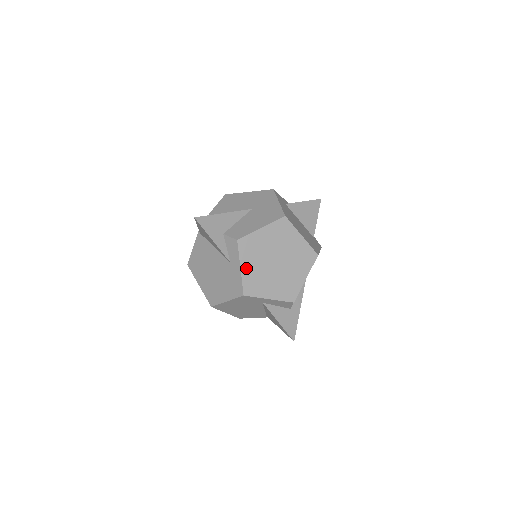
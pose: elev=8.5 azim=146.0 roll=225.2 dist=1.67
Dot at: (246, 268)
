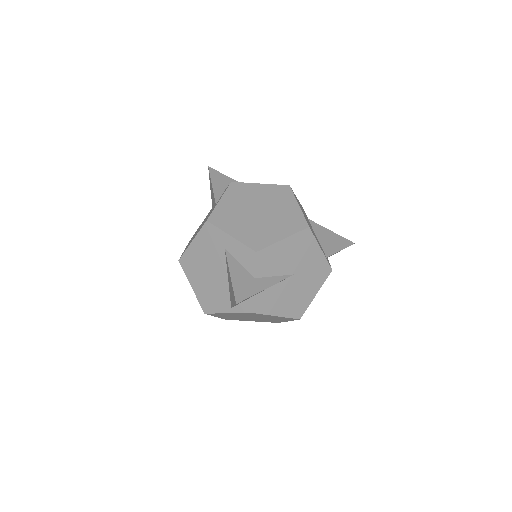
Dot at: (225, 203)
